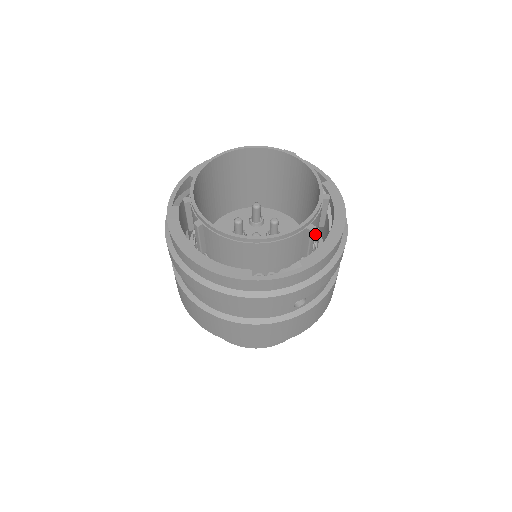
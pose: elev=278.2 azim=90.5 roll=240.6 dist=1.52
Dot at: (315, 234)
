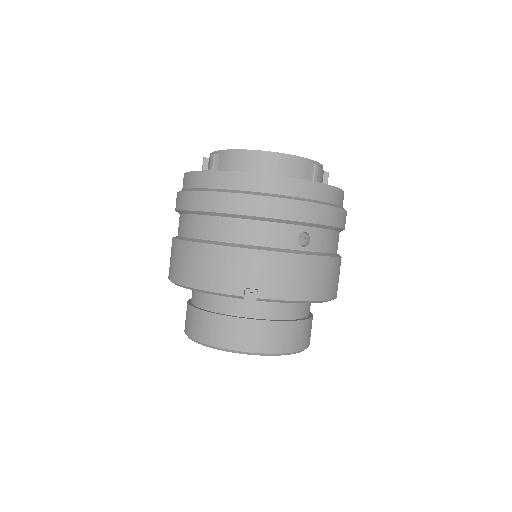
Dot at: occluded
